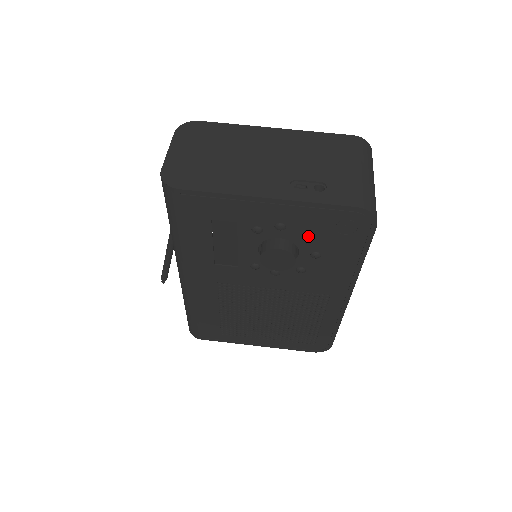
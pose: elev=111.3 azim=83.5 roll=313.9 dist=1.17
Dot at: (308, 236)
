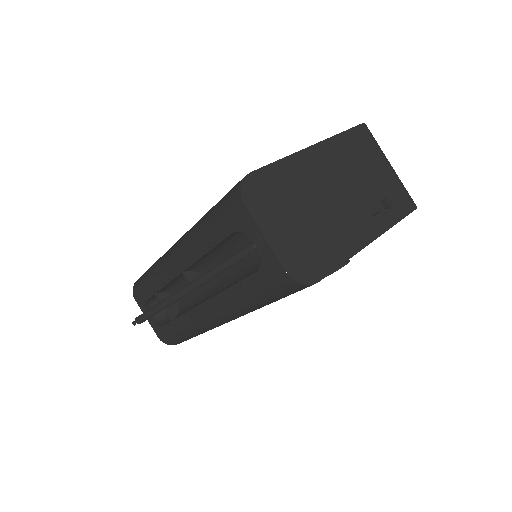
Dot at: occluded
